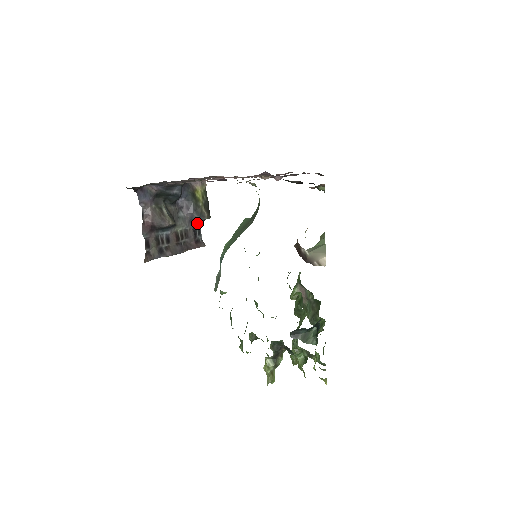
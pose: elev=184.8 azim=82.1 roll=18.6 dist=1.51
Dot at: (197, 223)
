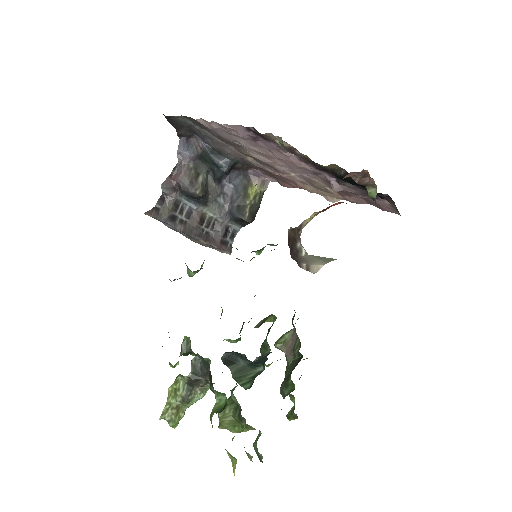
Dot at: (235, 223)
